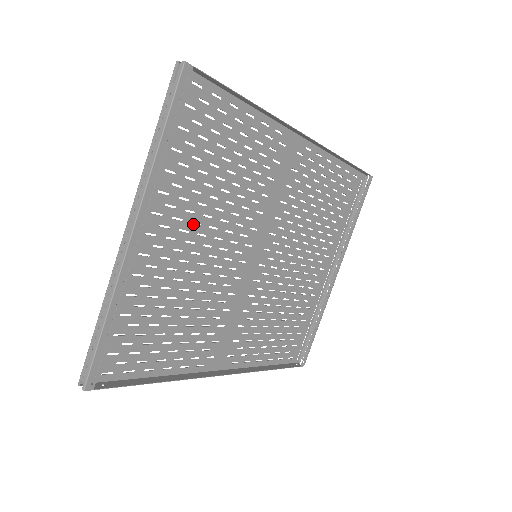
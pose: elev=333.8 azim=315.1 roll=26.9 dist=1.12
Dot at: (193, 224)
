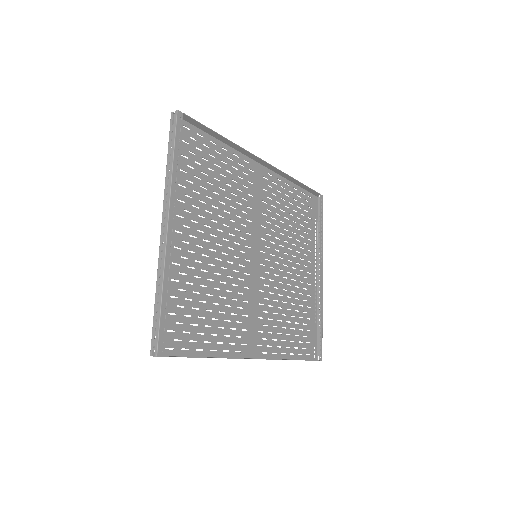
Dot at: (205, 226)
